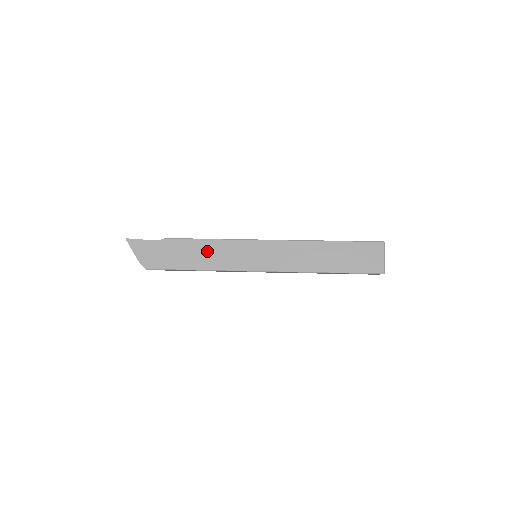
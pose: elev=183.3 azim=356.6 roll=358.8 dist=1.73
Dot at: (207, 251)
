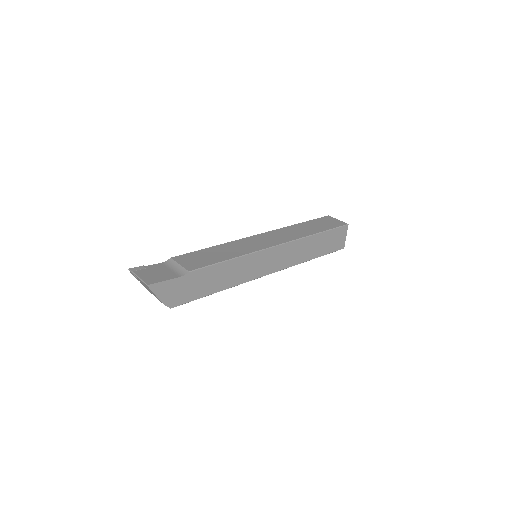
Dot at: (228, 271)
